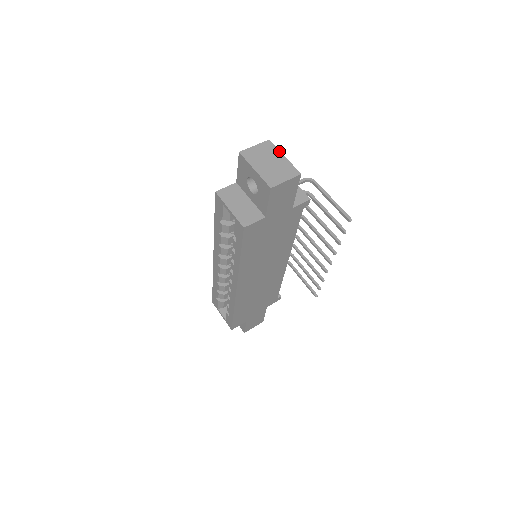
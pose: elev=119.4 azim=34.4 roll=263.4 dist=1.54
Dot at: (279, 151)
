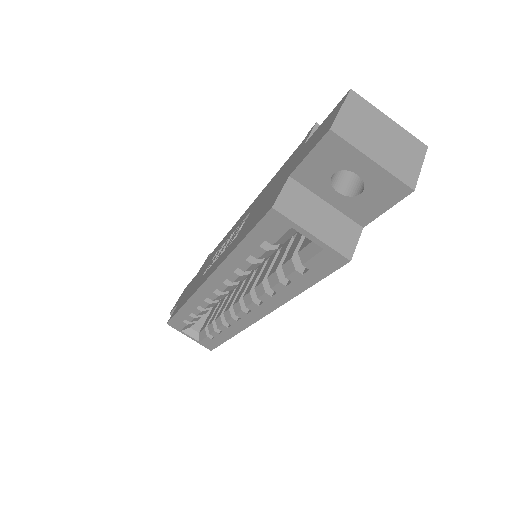
Dot at: (378, 109)
